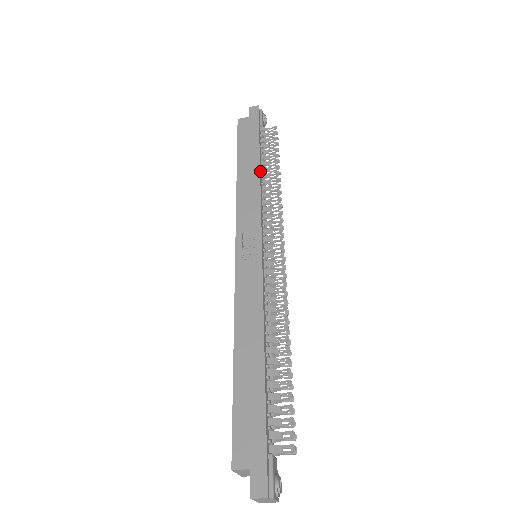
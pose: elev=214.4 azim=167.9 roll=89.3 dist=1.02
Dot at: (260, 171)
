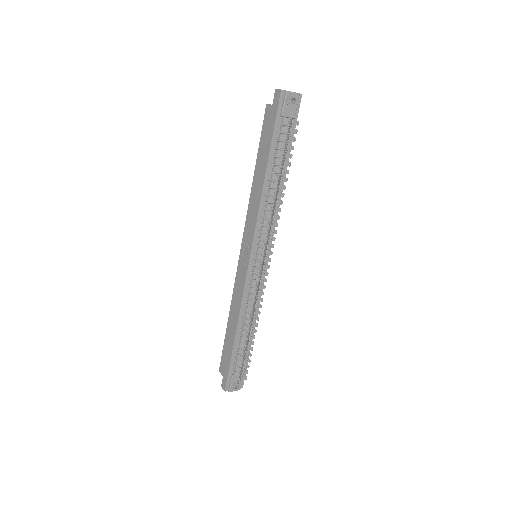
Dot at: (265, 183)
